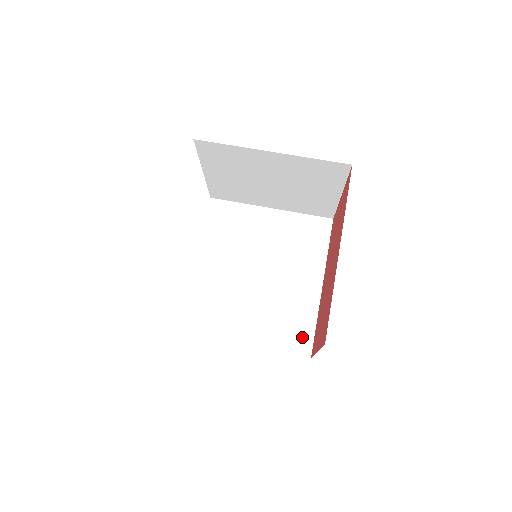
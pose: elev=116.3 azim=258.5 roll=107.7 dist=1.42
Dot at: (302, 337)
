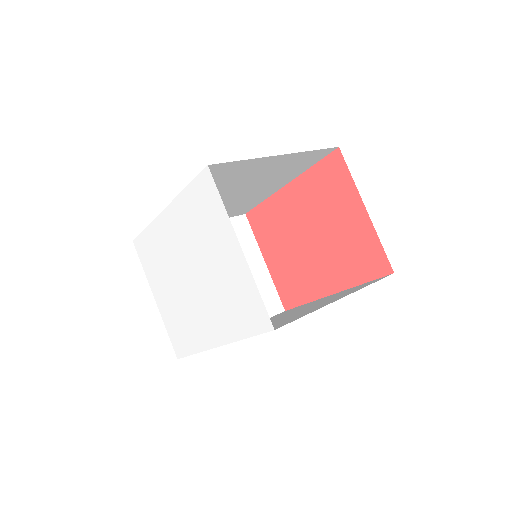
Dot at: occluded
